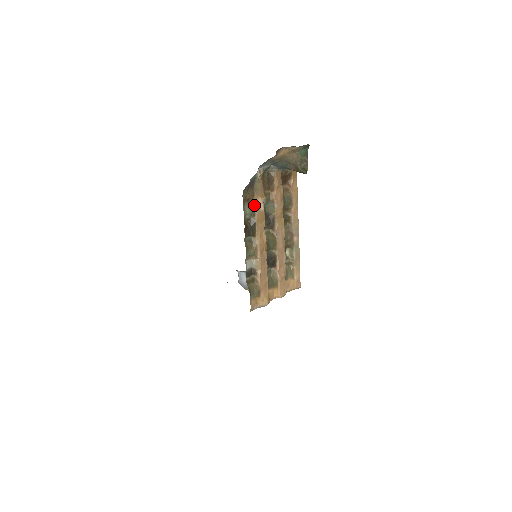
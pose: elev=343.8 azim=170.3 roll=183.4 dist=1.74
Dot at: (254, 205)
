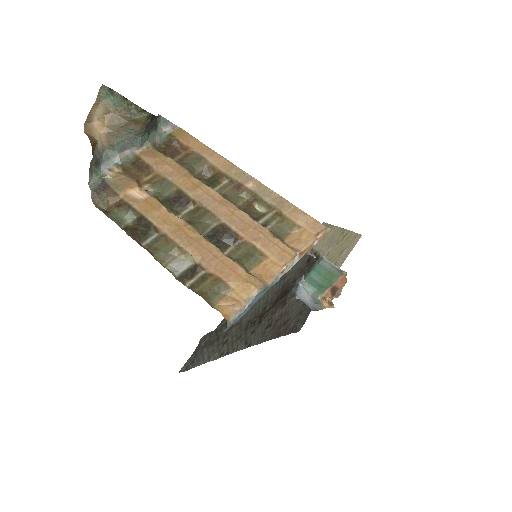
Dot at: (127, 202)
